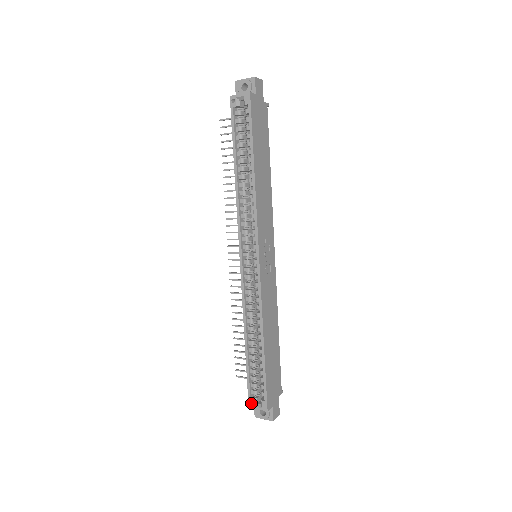
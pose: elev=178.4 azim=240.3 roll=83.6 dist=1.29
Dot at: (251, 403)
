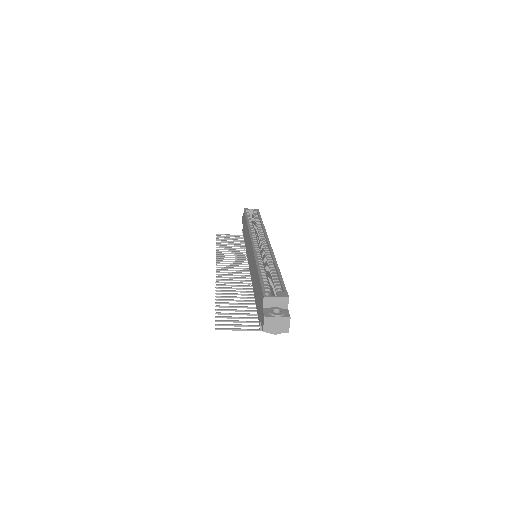
Dot at: (264, 298)
